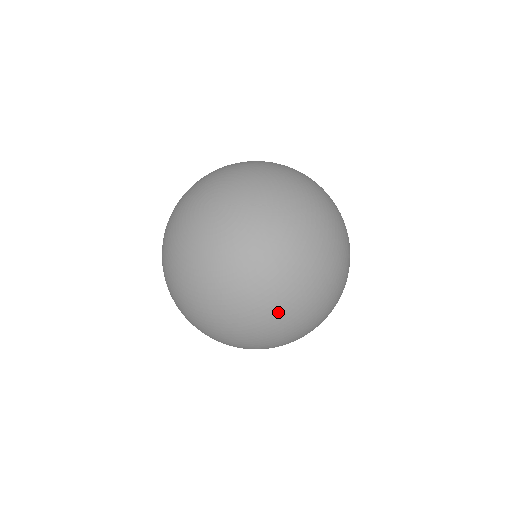
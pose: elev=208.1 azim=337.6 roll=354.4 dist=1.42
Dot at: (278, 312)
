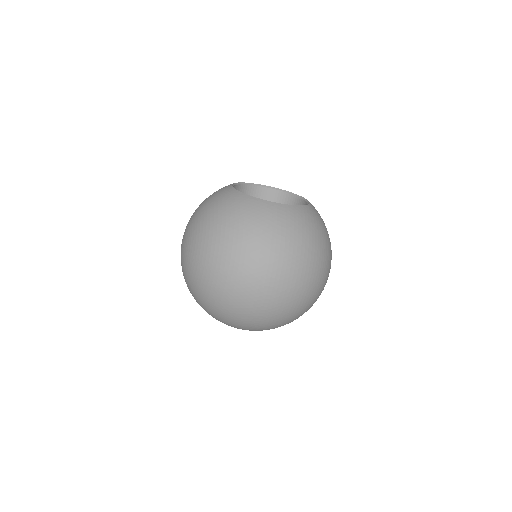
Dot at: (221, 321)
